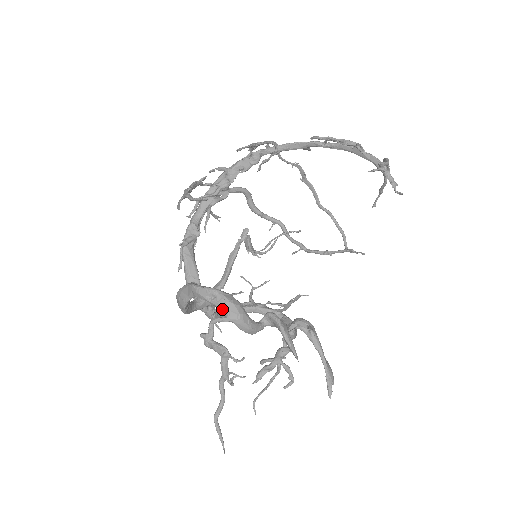
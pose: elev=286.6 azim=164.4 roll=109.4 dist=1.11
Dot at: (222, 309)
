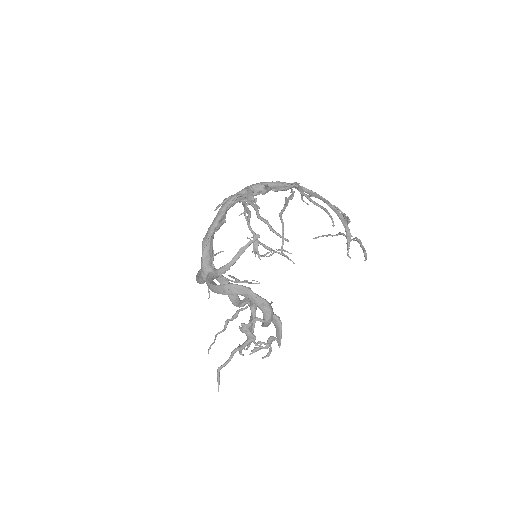
Dot at: (266, 315)
